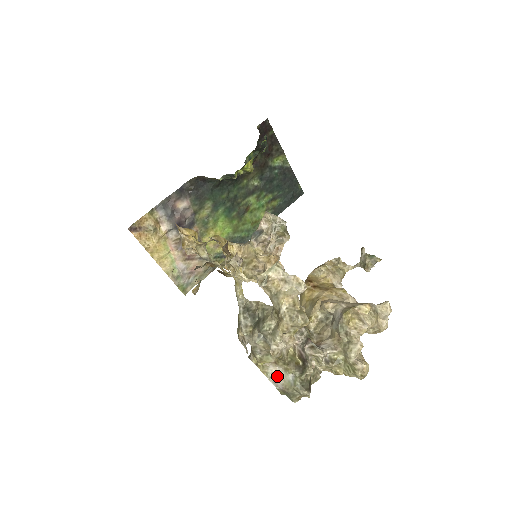
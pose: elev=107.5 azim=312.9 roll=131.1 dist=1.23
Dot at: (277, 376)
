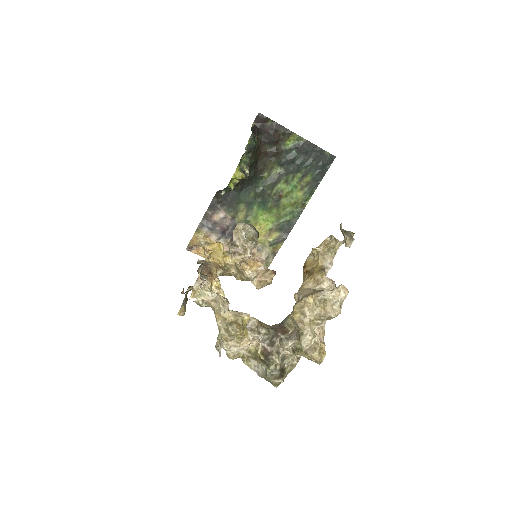
Dot at: (257, 367)
